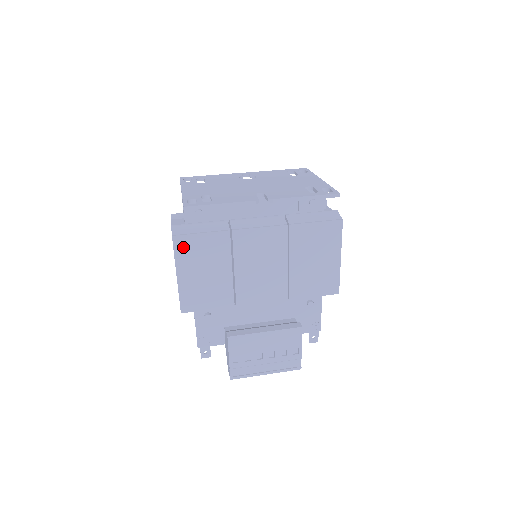
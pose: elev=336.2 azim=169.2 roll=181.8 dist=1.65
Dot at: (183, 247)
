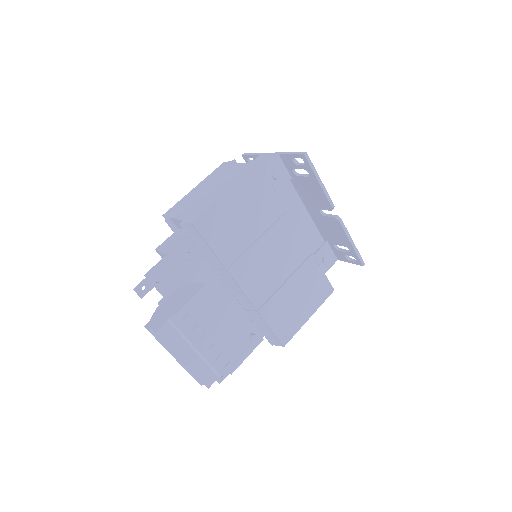
Dot at: (254, 179)
